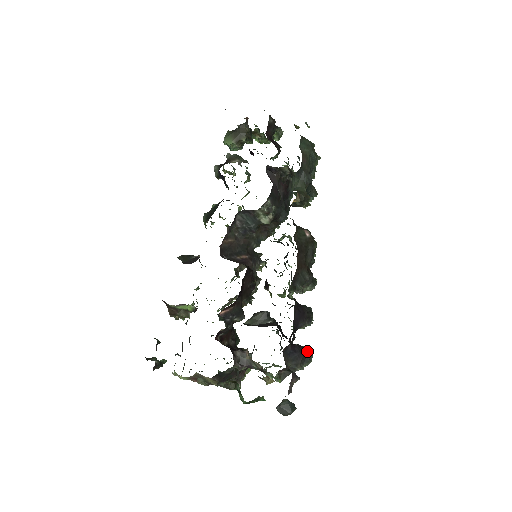
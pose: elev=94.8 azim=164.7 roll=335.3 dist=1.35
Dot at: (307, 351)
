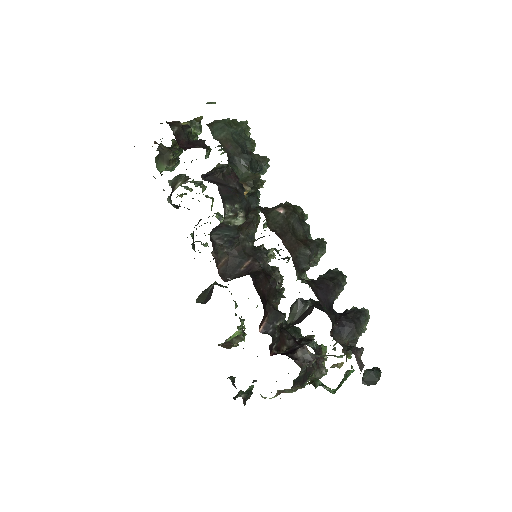
Dot at: (359, 310)
